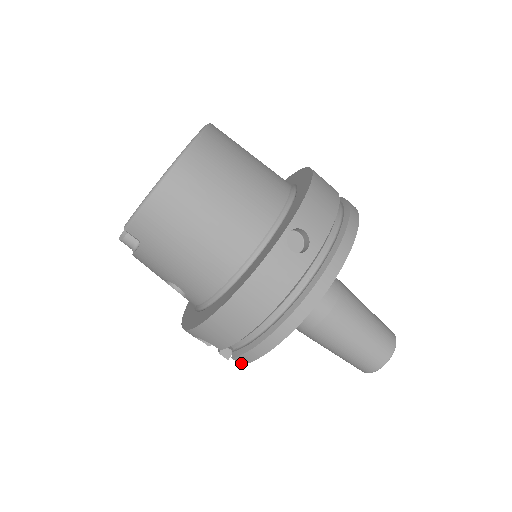
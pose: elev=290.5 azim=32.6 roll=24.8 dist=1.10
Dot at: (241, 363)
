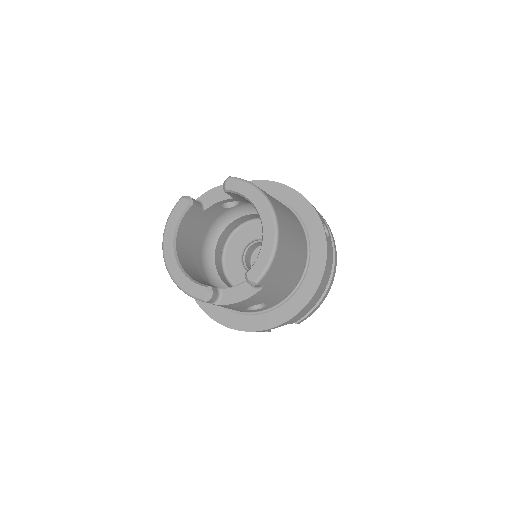
Dot at: occluded
